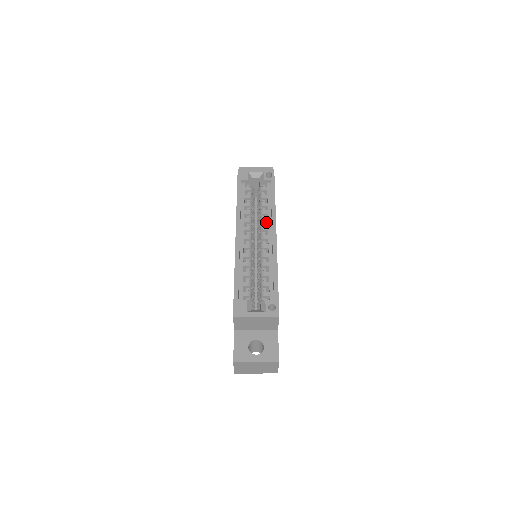
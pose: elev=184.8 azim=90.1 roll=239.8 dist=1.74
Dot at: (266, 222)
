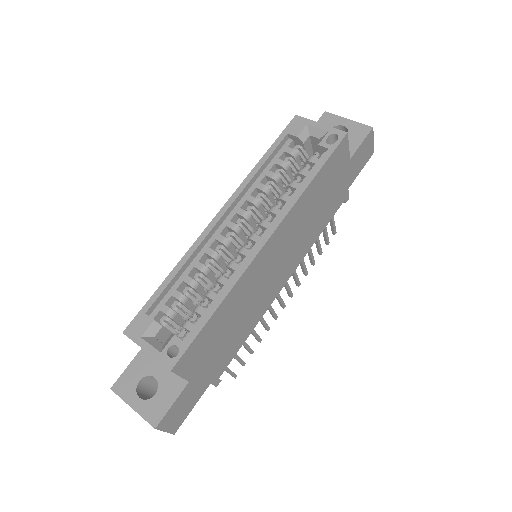
Dot at: (275, 214)
